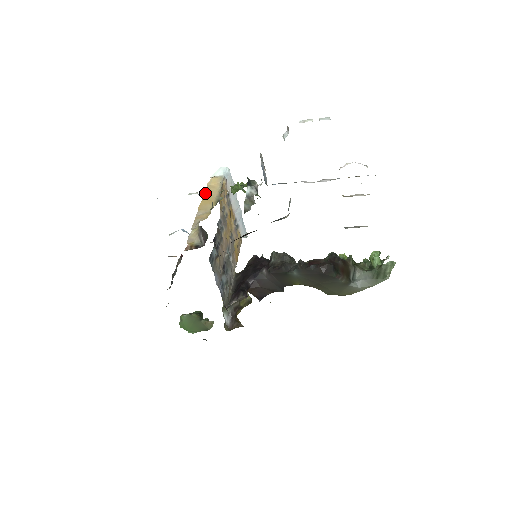
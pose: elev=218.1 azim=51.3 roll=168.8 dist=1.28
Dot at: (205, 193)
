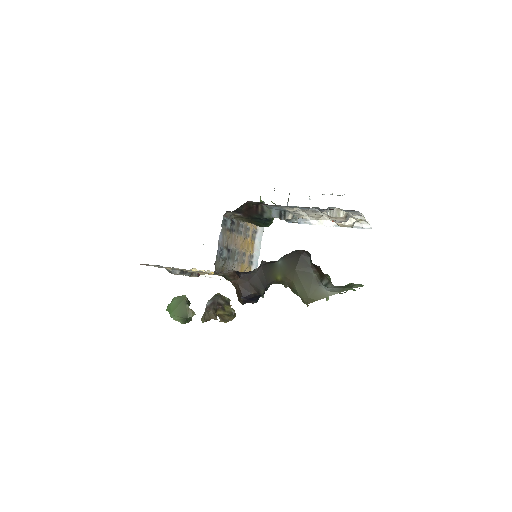
Dot at: occluded
